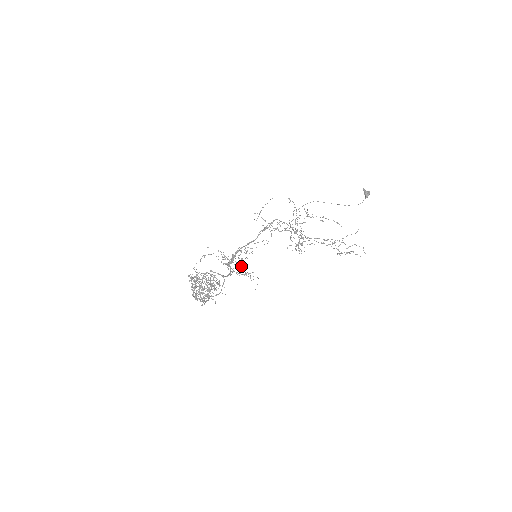
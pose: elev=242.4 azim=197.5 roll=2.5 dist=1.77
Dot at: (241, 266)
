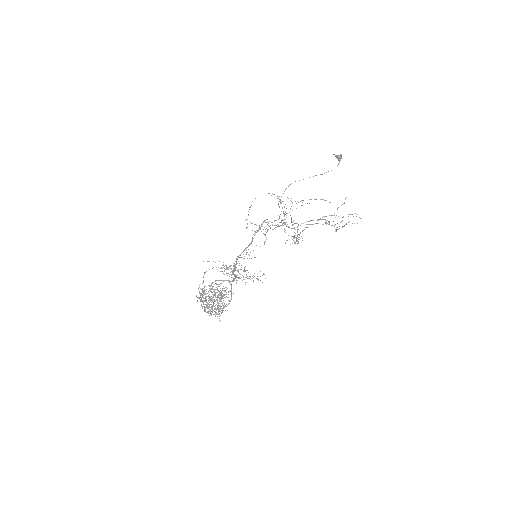
Dot at: occluded
